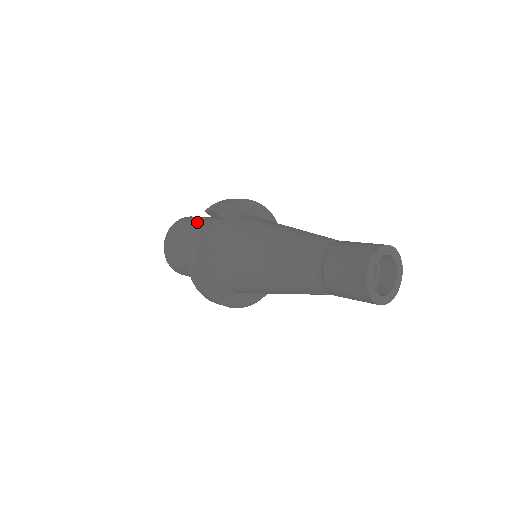
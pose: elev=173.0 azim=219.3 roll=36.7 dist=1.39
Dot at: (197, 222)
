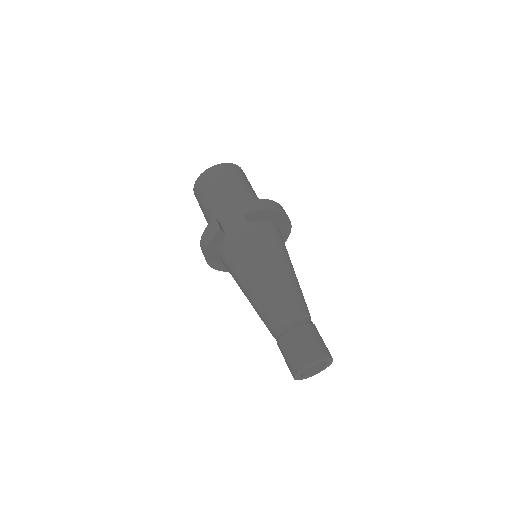
Dot at: (231, 189)
